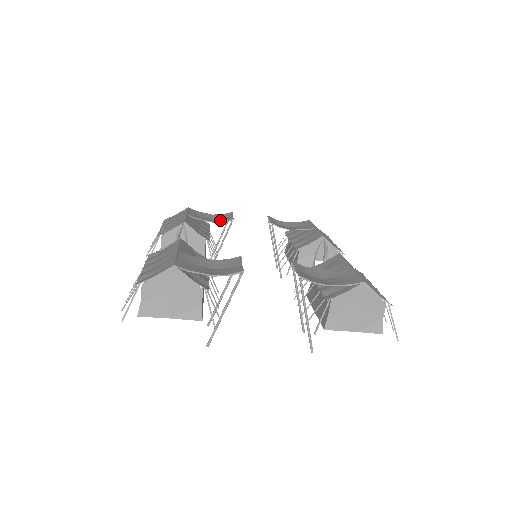
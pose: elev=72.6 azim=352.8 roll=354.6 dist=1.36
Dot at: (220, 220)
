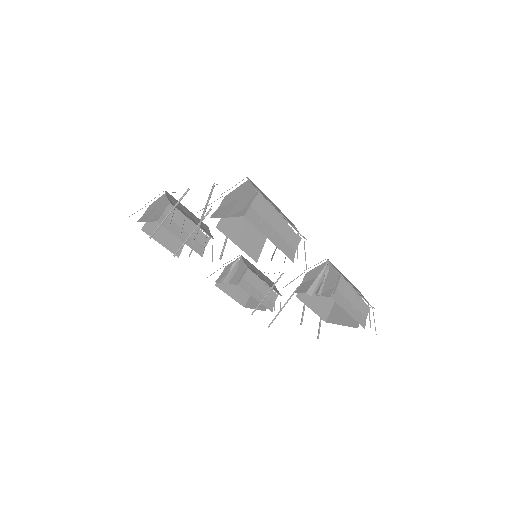
Dot at: occluded
